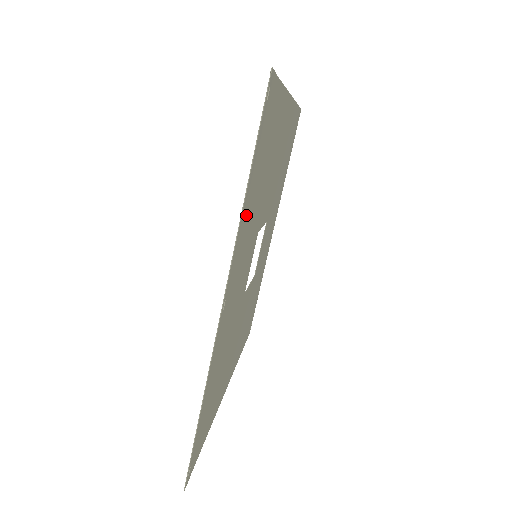
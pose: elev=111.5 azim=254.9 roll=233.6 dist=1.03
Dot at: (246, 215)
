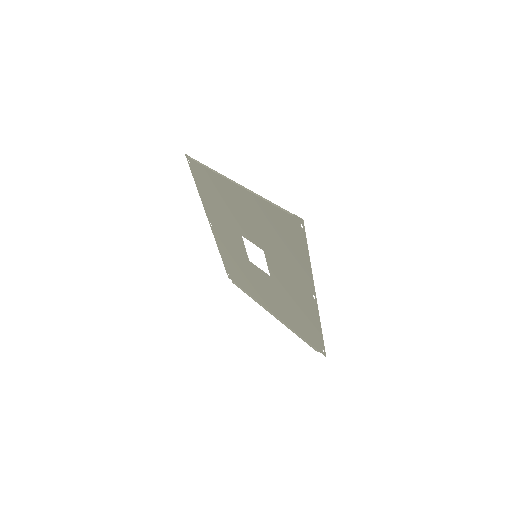
Dot at: (301, 263)
